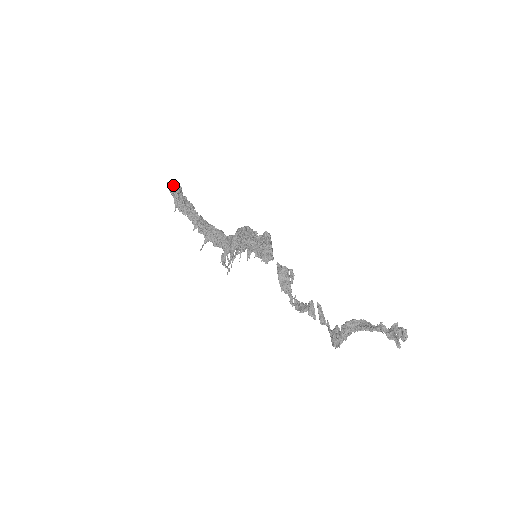
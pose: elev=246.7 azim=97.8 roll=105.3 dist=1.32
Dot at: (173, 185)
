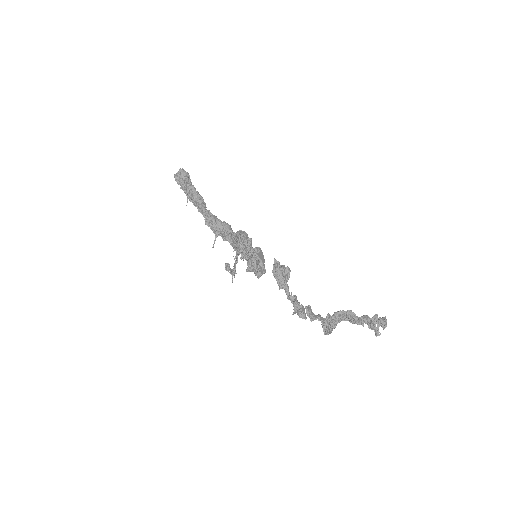
Dot at: (180, 176)
